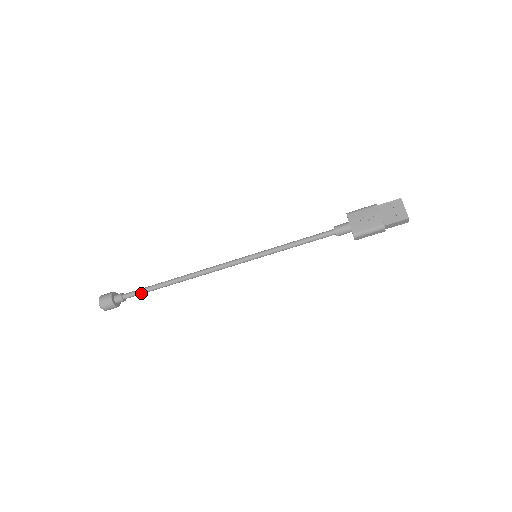
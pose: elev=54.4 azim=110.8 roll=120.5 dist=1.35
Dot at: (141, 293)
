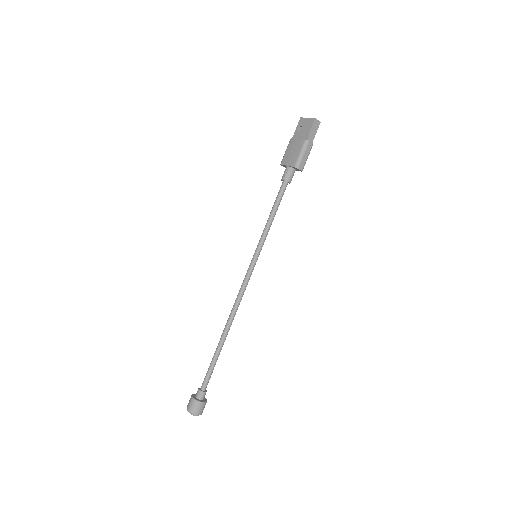
Dot at: (210, 372)
